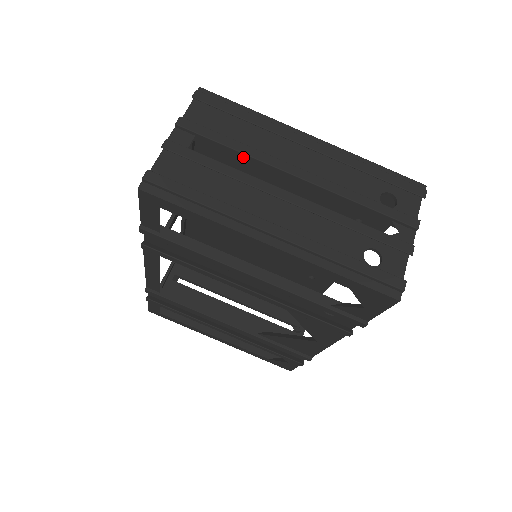
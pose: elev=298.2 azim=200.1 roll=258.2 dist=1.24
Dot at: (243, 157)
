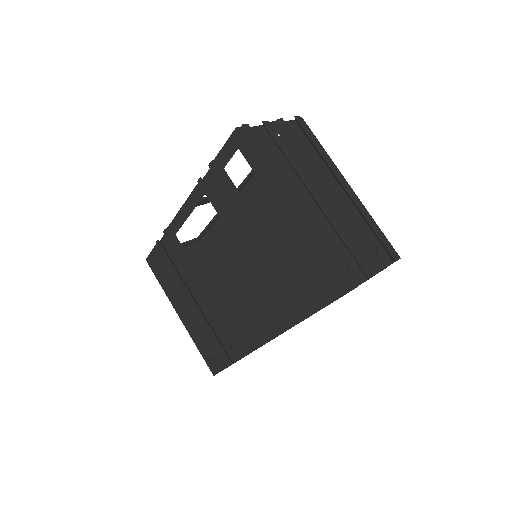
Dot at: (303, 162)
